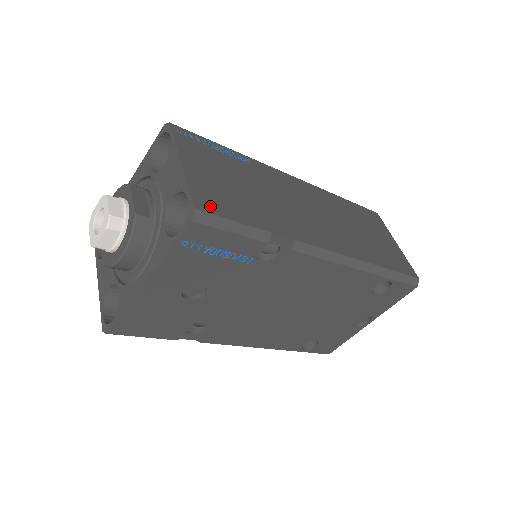
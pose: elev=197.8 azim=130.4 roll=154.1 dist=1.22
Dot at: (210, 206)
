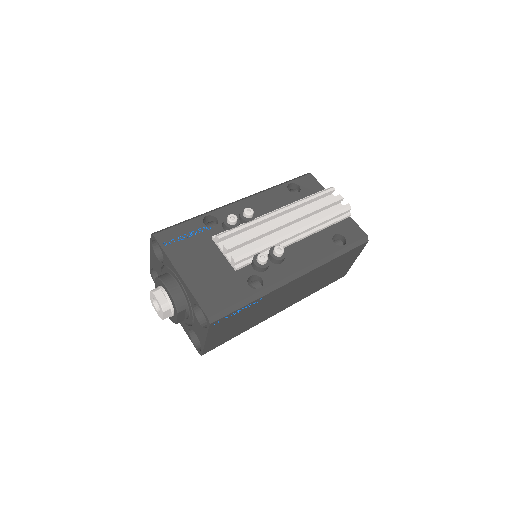
Dot at: (211, 348)
